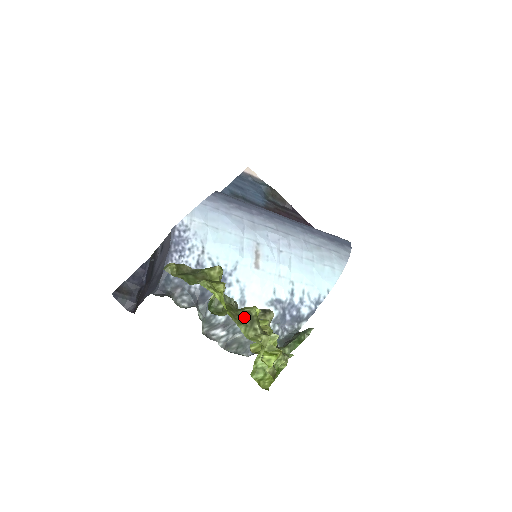
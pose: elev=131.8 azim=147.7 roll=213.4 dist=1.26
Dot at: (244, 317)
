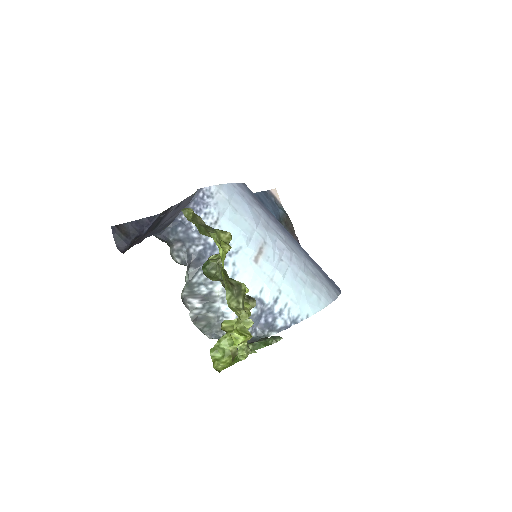
Dot at: (234, 286)
